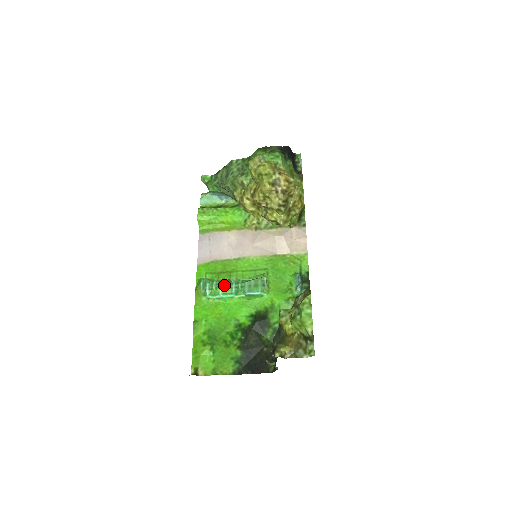
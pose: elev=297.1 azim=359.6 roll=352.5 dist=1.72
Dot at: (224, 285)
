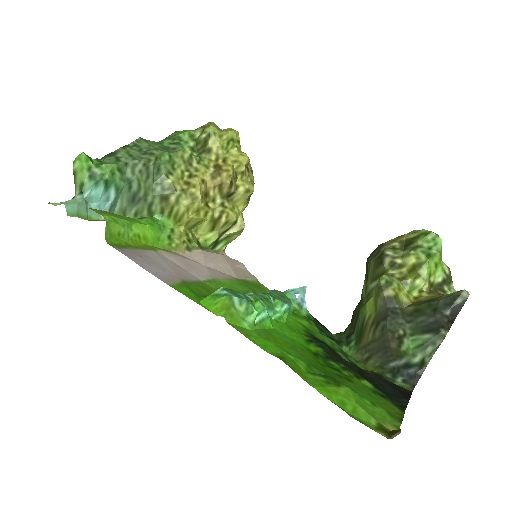
Dot at: (258, 295)
